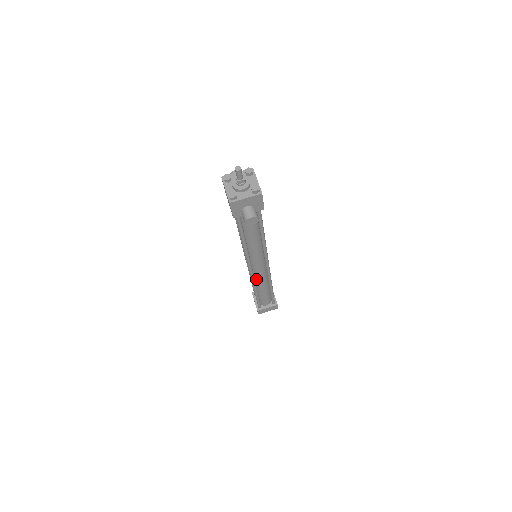
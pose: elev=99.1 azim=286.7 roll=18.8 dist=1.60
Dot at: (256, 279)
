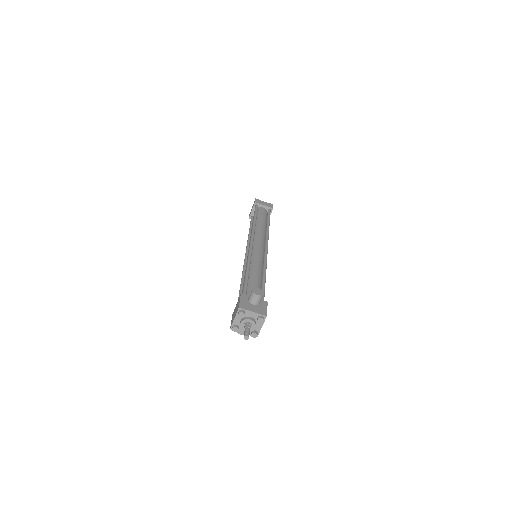
Dot at: occluded
